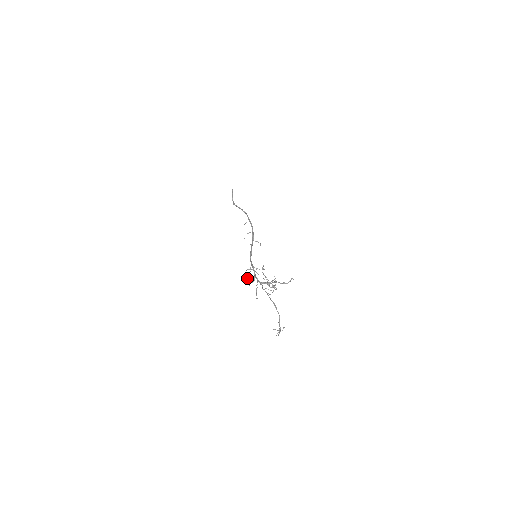
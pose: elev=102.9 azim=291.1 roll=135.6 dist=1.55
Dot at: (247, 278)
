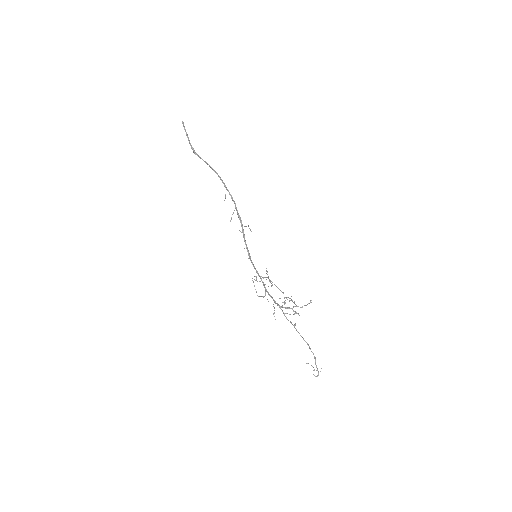
Dot at: (260, 296)
